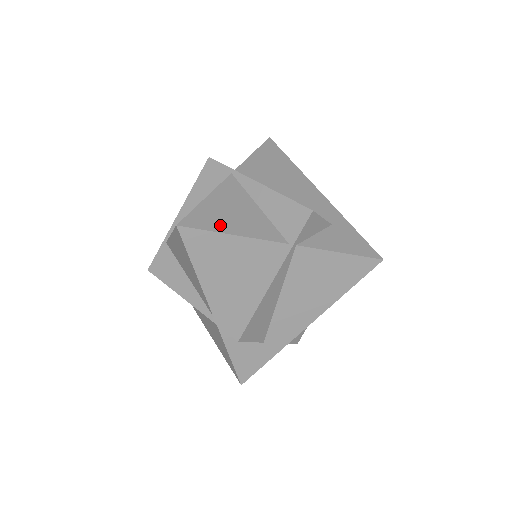
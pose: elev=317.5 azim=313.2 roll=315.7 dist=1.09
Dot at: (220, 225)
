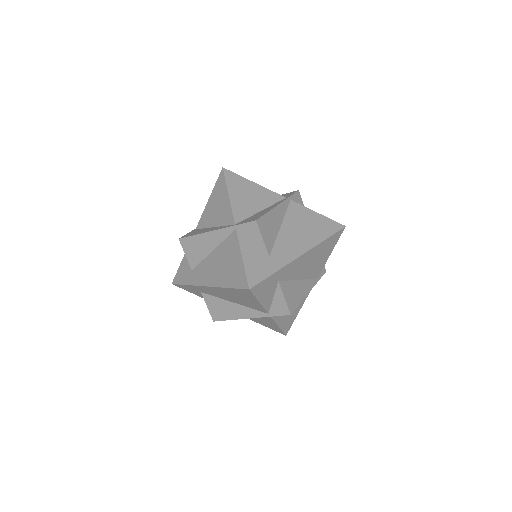
Dot at: occluded
